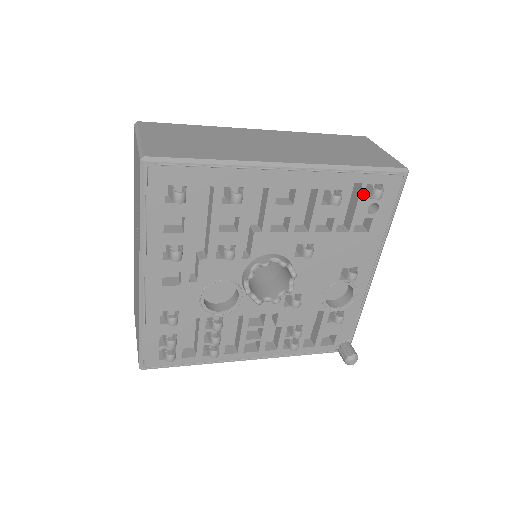
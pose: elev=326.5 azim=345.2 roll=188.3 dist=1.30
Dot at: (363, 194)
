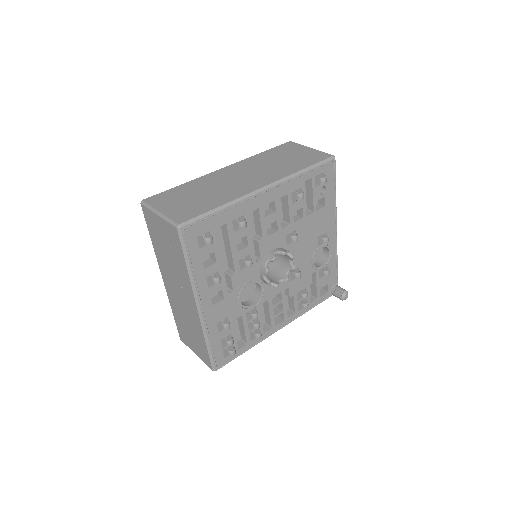
Dot at: (314, 184)
